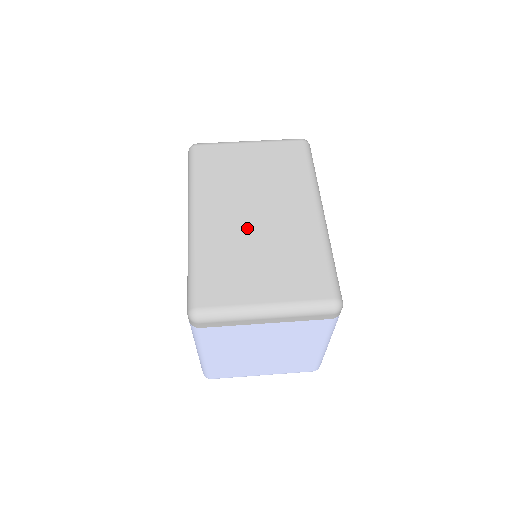
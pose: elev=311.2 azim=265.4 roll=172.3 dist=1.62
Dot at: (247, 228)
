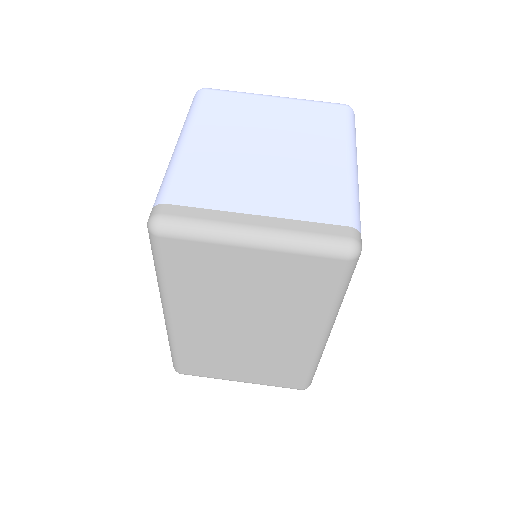
Dot at: (231, 339)
